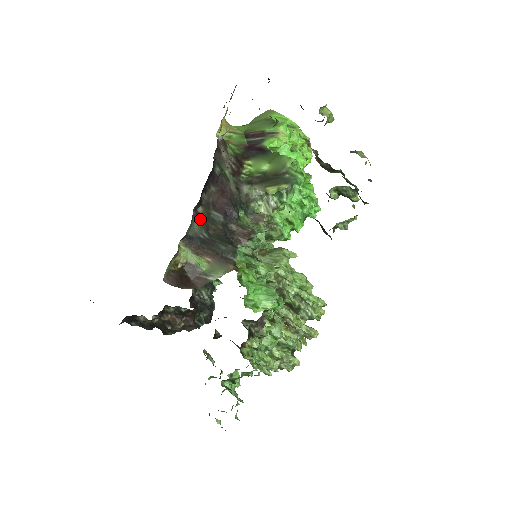
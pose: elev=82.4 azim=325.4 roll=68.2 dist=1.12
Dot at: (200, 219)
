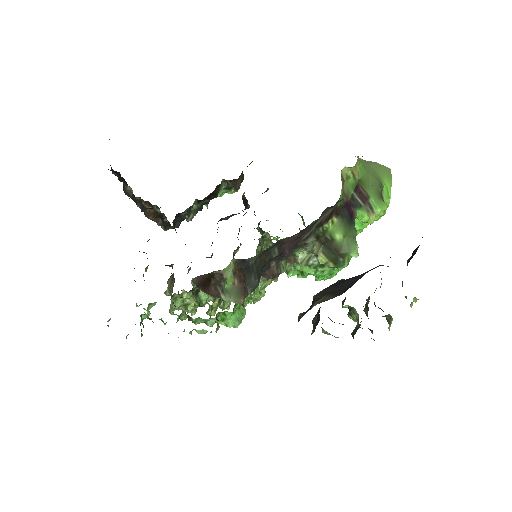
Dot at: (264, 251)
